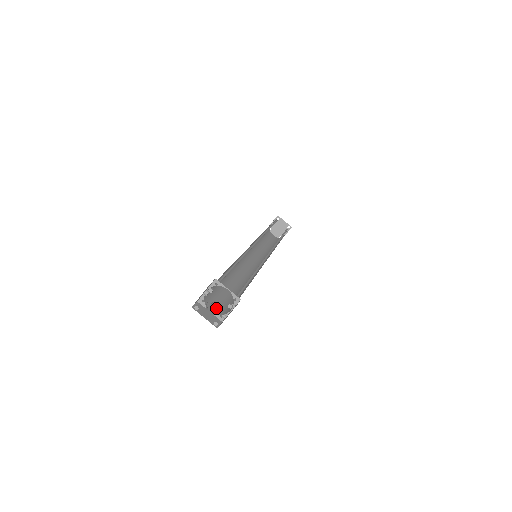
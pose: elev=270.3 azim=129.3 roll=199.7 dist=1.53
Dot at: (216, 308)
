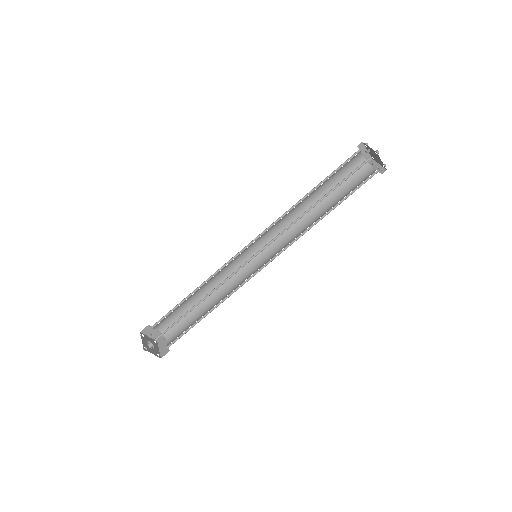
Dot at: (150, 348)
